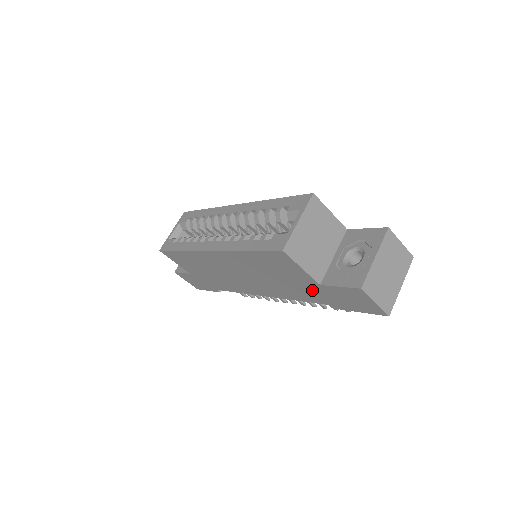
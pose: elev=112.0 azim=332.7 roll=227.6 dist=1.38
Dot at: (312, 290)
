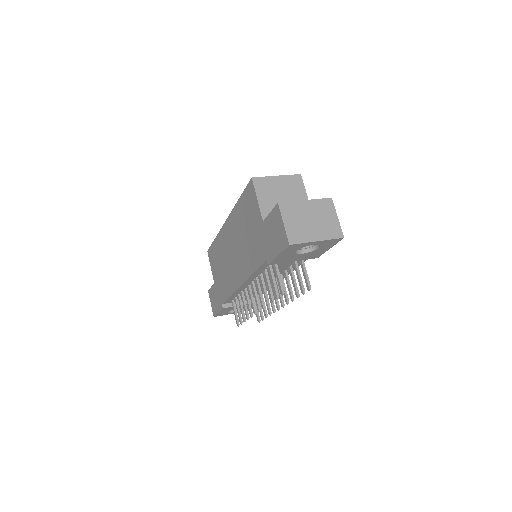
Dot at: (260, 238)
